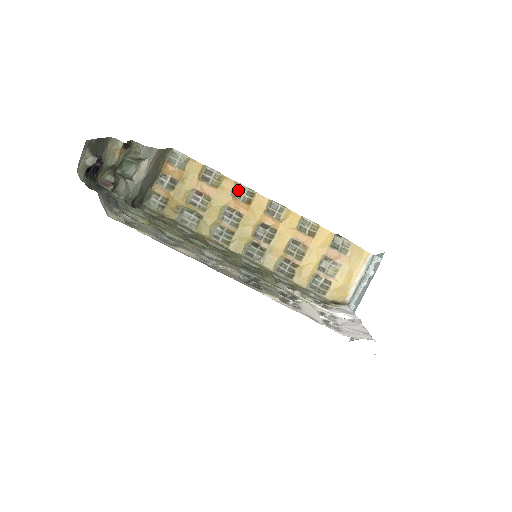
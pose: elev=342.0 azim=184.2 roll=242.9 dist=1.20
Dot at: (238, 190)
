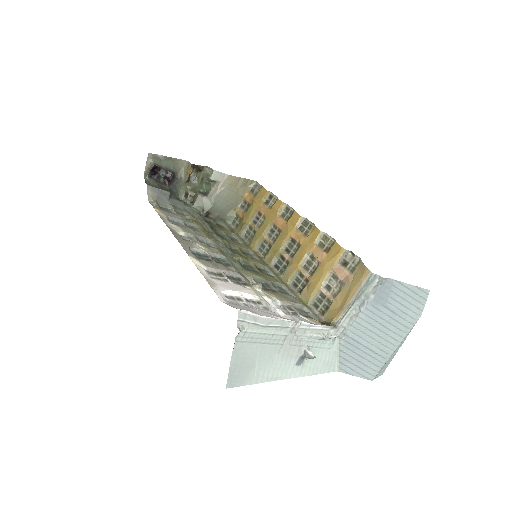
Dot at: (286, 210)
